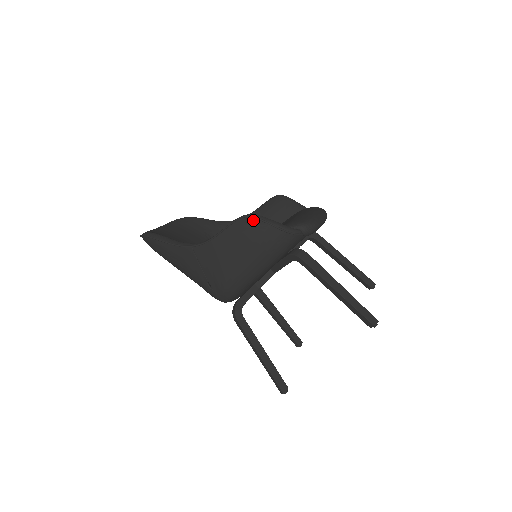
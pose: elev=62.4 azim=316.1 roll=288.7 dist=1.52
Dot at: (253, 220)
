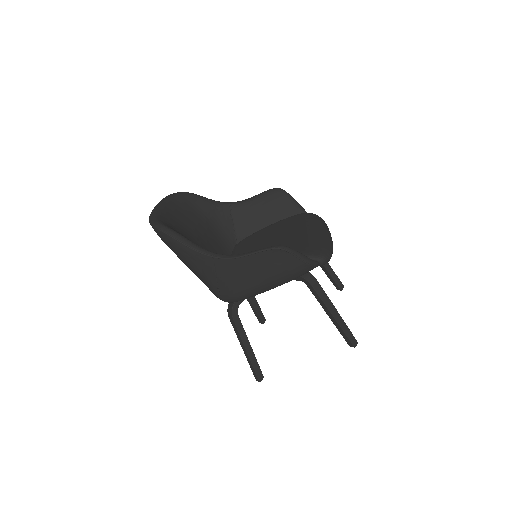
Dot at: (284, 252)
